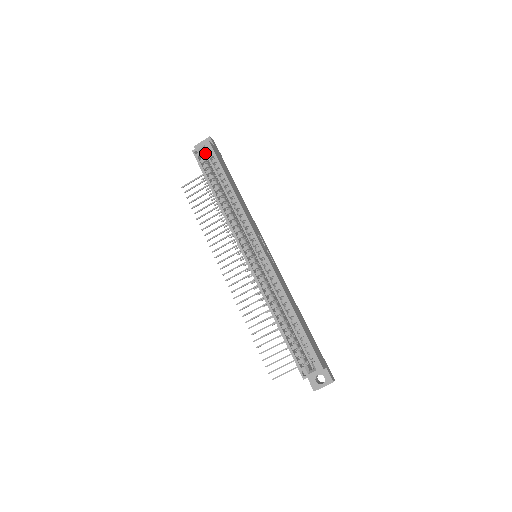
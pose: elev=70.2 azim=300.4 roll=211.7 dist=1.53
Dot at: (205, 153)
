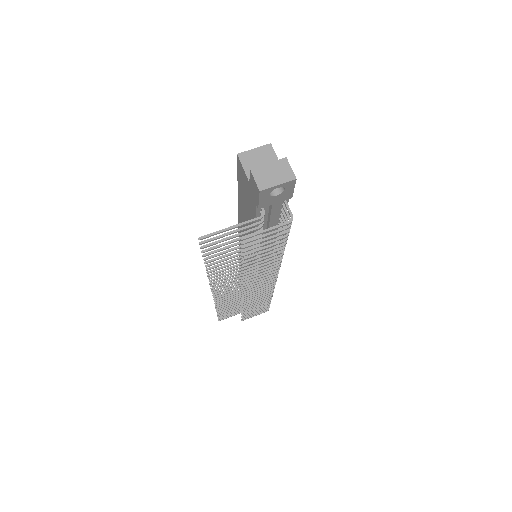
Dot at: occluded
